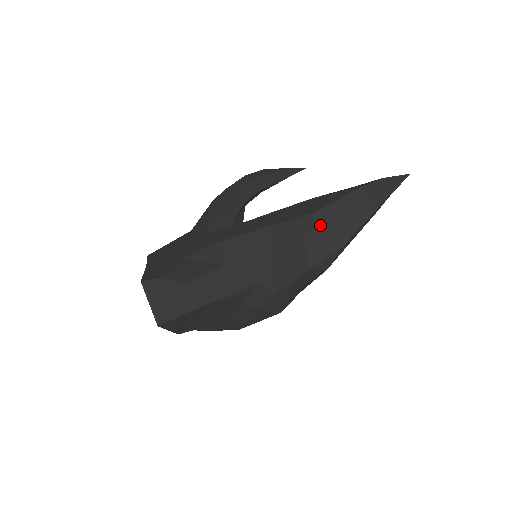
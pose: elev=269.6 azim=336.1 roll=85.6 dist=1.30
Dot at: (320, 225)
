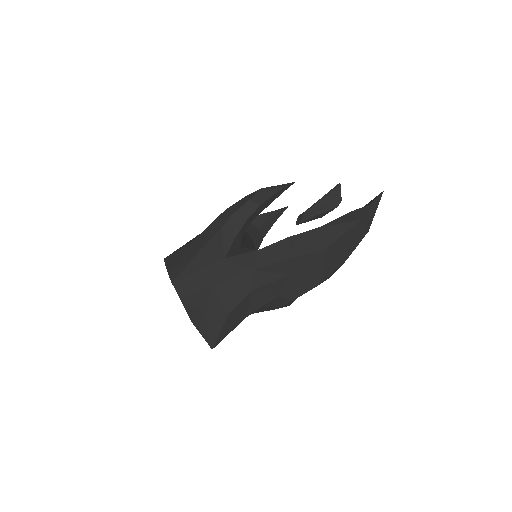
Dot at: (331, 254)
